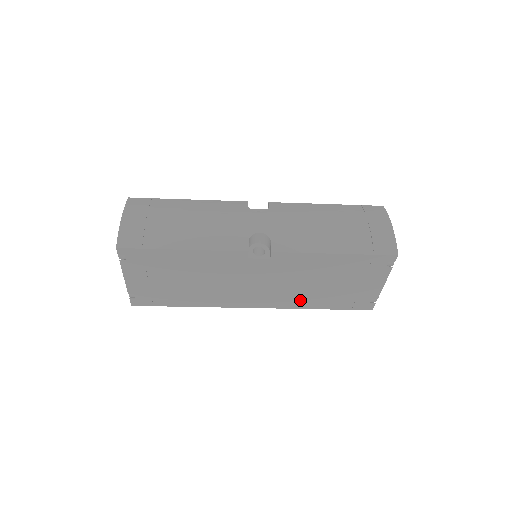
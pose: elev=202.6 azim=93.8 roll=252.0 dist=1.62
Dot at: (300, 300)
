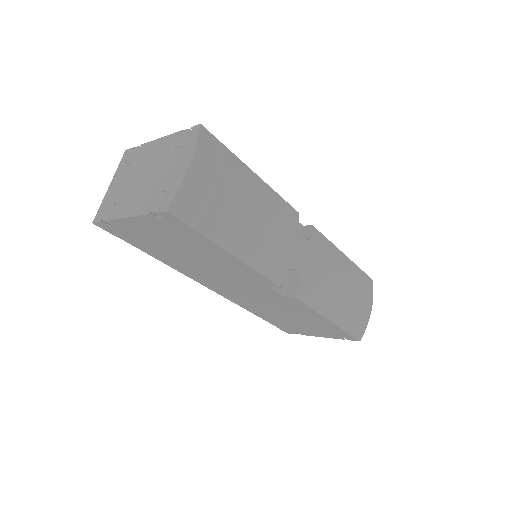
Dot at: (253, 308)
